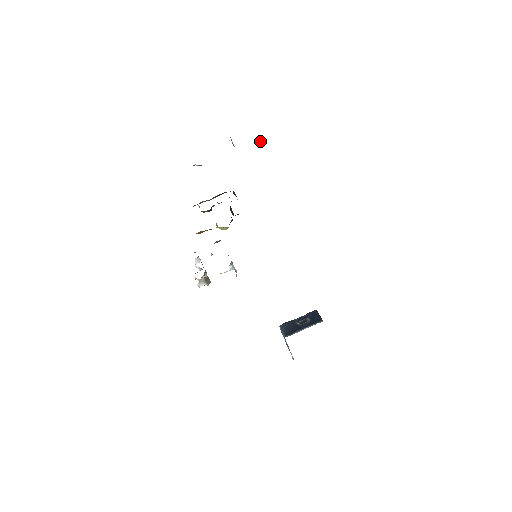
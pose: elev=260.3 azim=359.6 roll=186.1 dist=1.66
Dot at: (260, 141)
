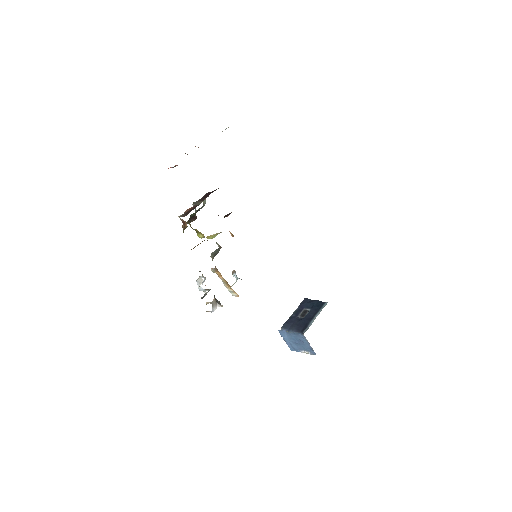
Dot at: occluded
